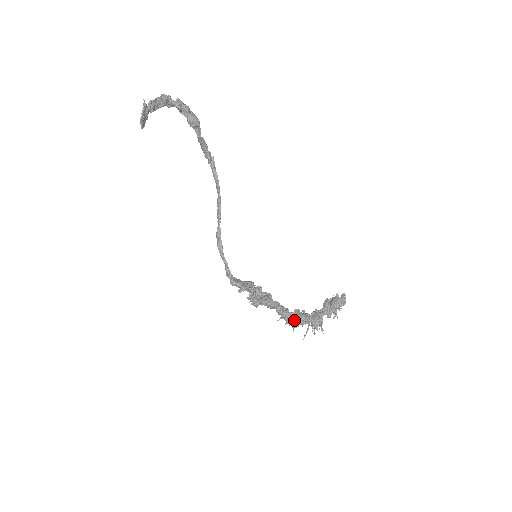
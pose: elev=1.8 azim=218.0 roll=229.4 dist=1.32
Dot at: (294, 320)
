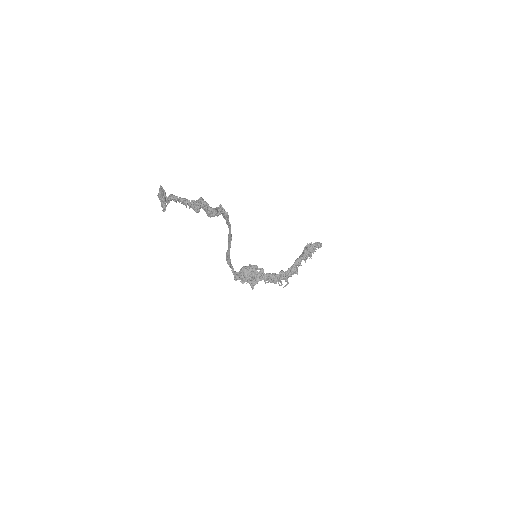
Dot at: (278, 280)
